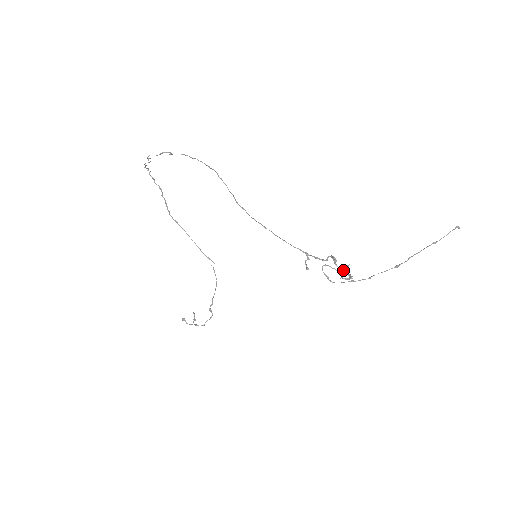
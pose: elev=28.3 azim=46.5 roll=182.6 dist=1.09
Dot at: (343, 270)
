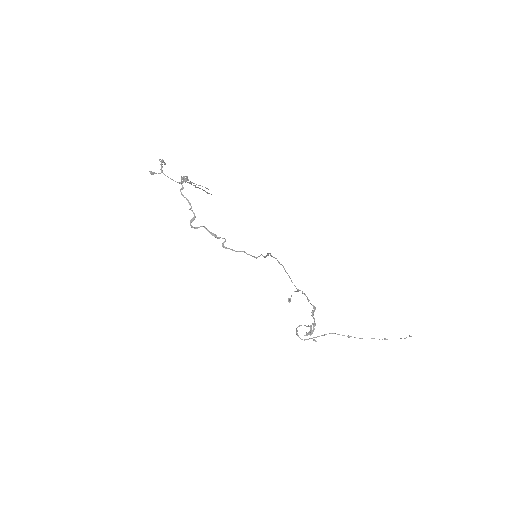
Dot at: occluded
